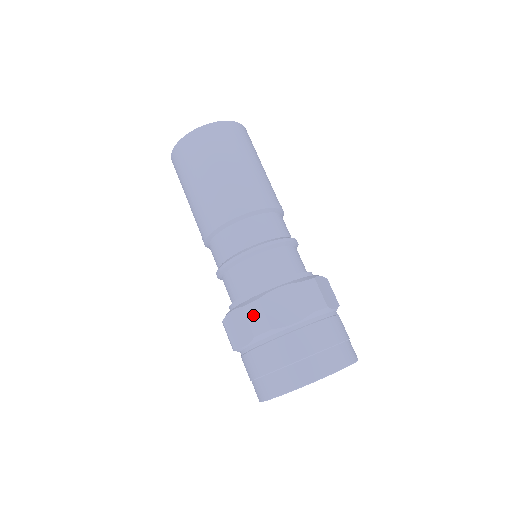
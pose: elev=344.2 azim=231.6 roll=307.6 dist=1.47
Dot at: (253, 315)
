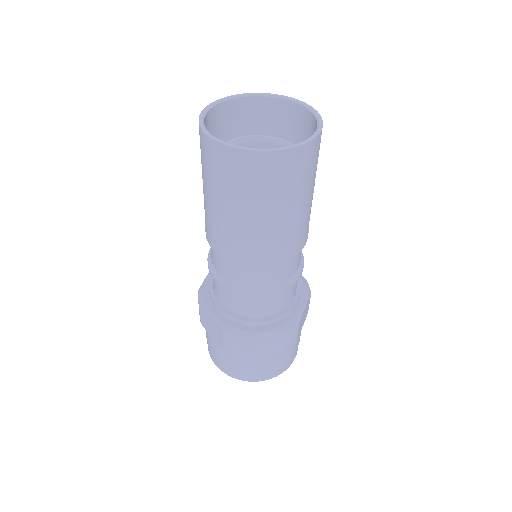
Dot at: (290, 337)
